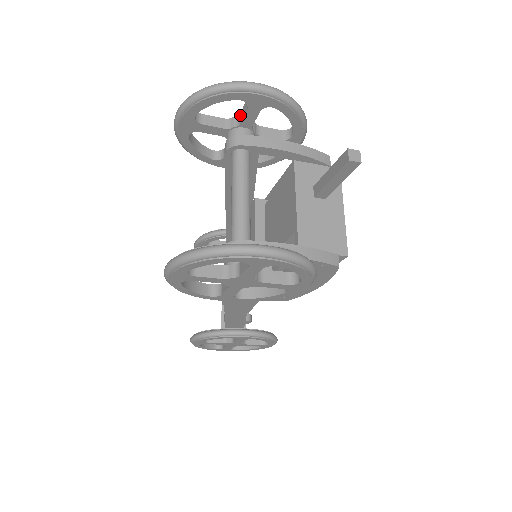
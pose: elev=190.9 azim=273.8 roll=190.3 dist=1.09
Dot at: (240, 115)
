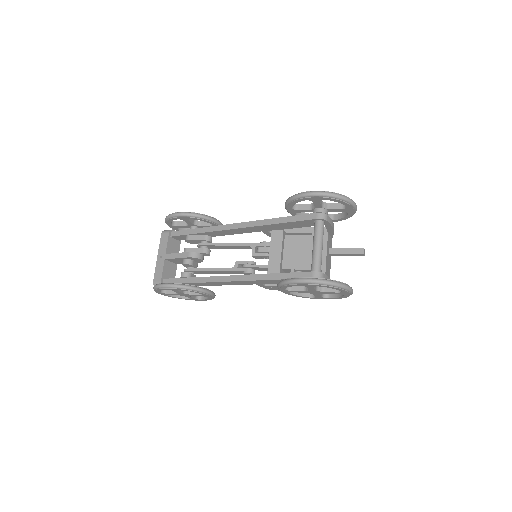
Dot at: (330, 204)
